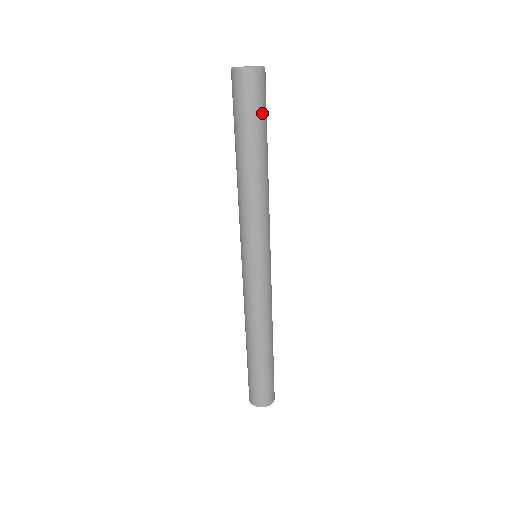
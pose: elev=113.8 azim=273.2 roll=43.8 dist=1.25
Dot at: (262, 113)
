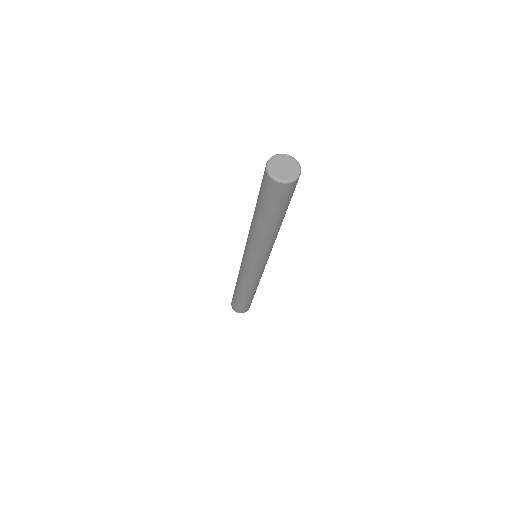
Dot at: (286, 204)
